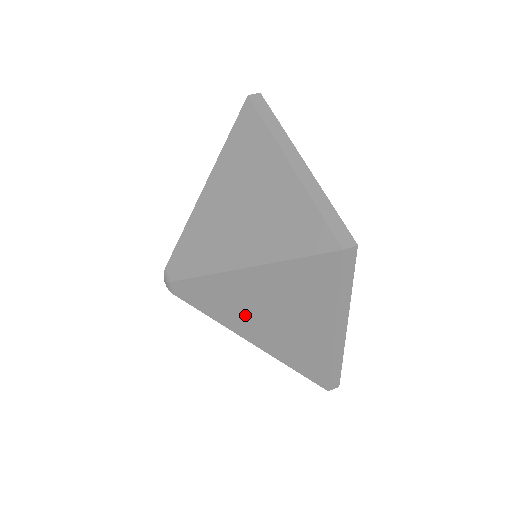
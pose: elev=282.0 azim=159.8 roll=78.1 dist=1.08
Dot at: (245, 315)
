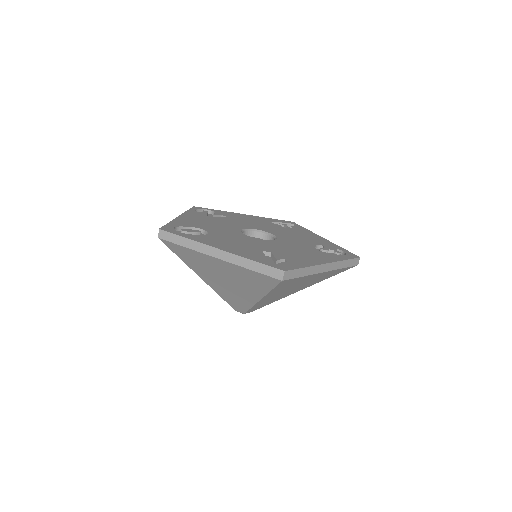
Dot at: (286, 294)
